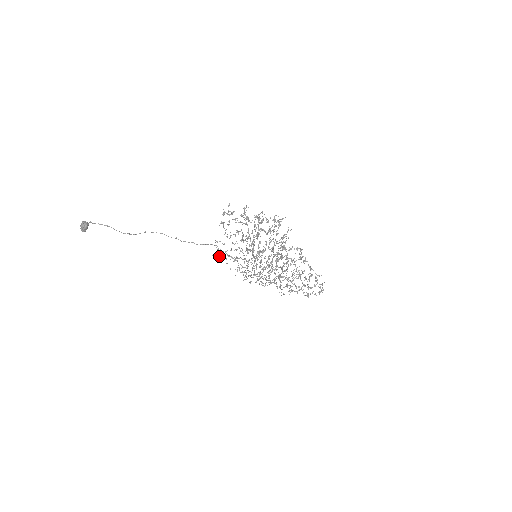
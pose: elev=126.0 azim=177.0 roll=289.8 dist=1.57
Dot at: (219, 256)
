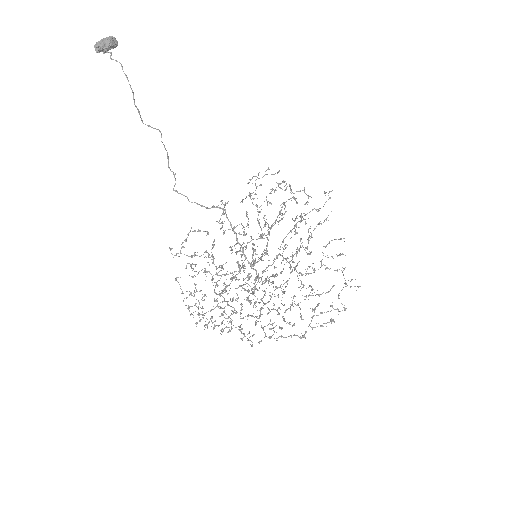
Dot at: occluded
